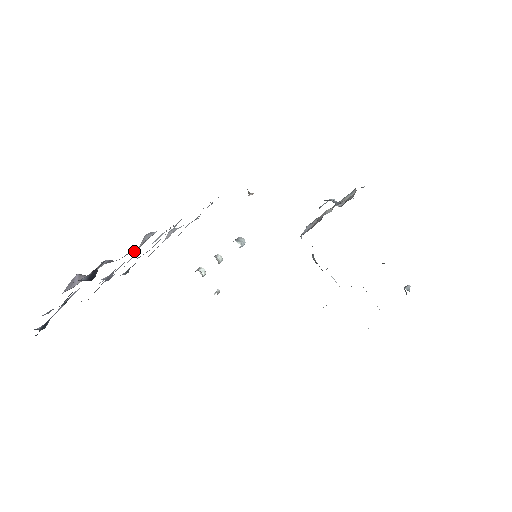
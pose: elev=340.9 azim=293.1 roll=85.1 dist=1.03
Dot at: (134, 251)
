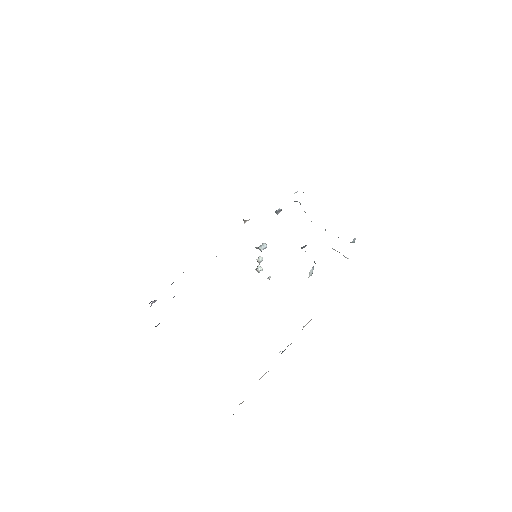
Dot at: occluded
